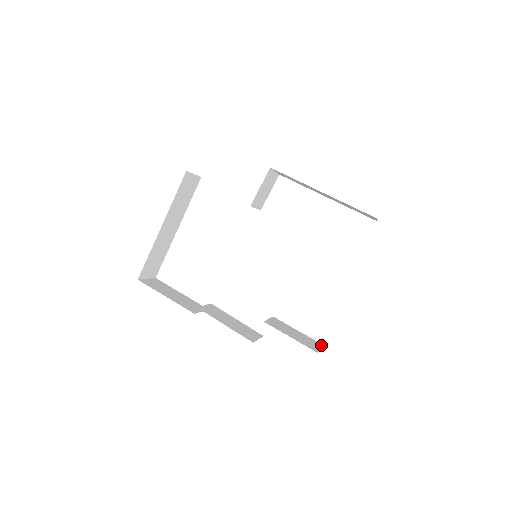
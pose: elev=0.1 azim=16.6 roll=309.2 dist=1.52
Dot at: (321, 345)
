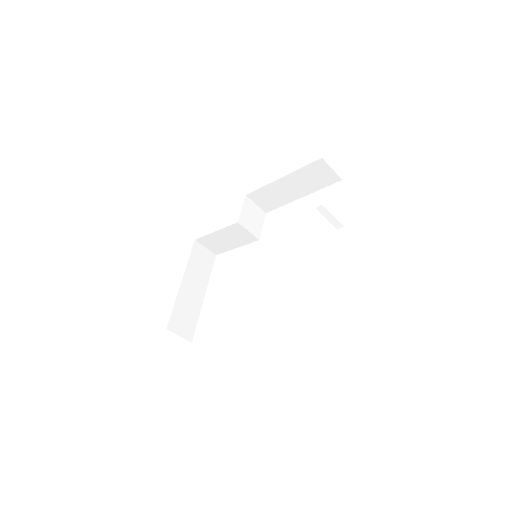
Dot at: occluded
